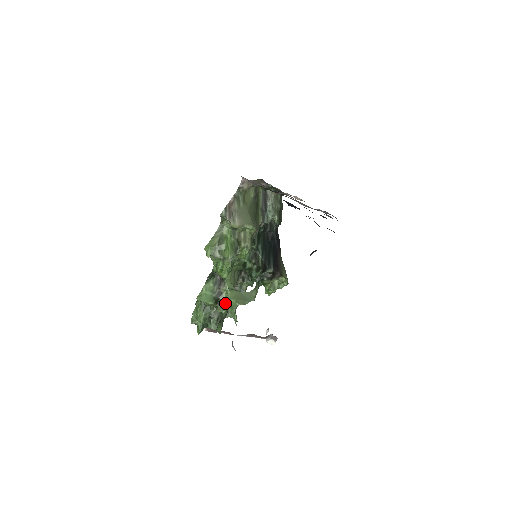
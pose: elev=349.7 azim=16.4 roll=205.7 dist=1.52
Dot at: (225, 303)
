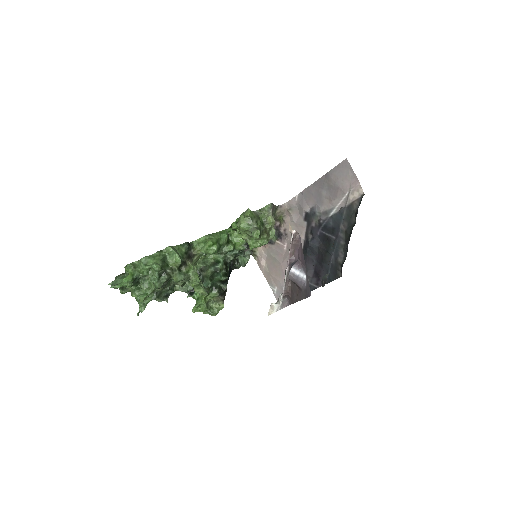
Dot at: (186, 273)
